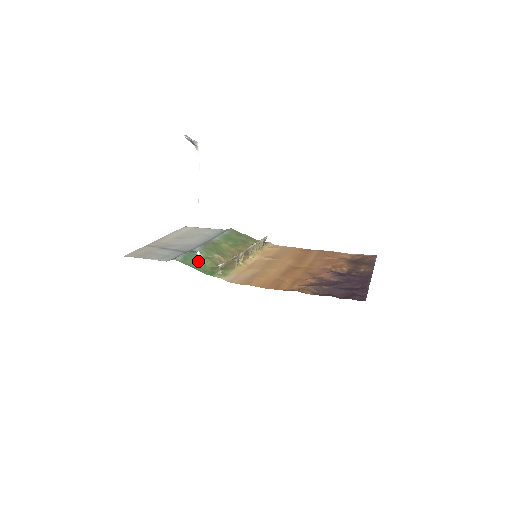
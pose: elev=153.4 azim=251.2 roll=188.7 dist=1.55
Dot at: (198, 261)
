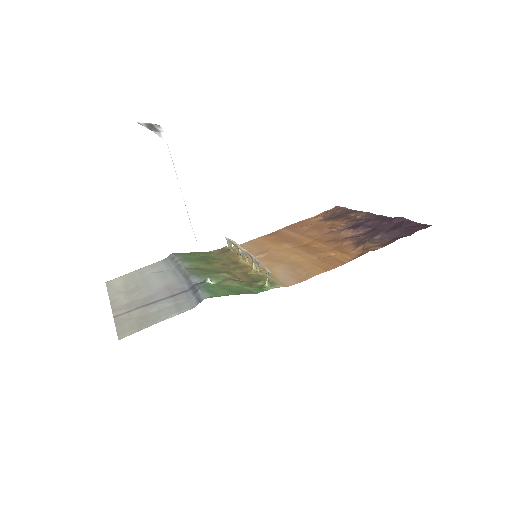
Dot at: (226, 287)
